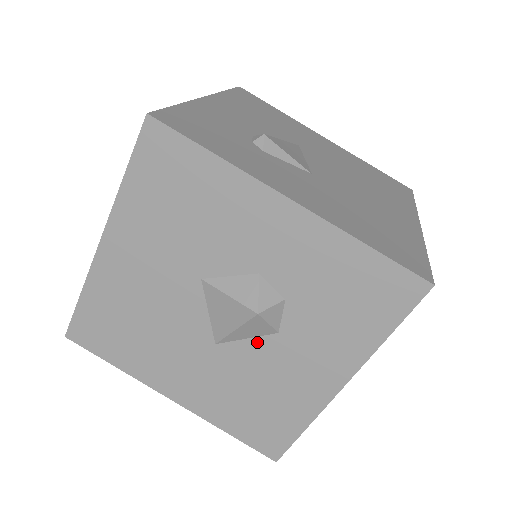
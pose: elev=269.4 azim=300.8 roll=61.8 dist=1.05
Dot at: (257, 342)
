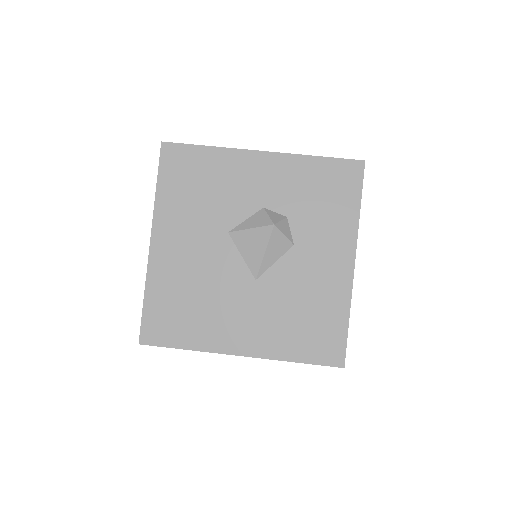
Dot at: (283, 261)
